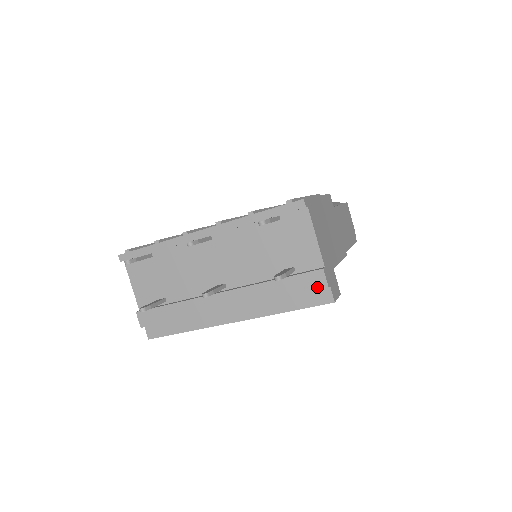
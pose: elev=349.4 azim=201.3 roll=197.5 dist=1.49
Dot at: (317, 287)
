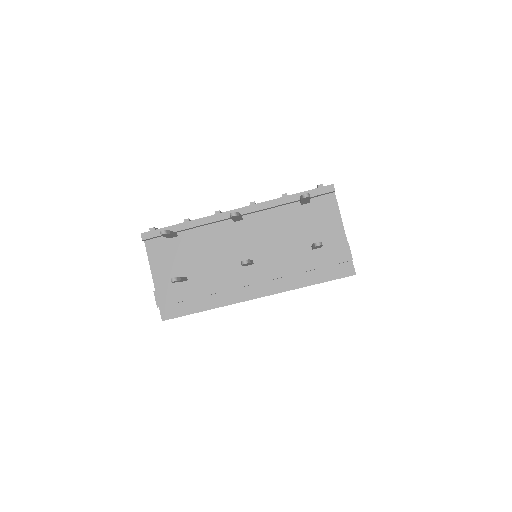
Dot at: (343, 260)
